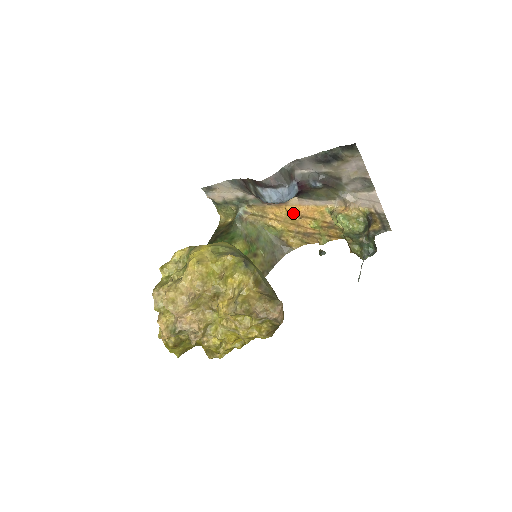
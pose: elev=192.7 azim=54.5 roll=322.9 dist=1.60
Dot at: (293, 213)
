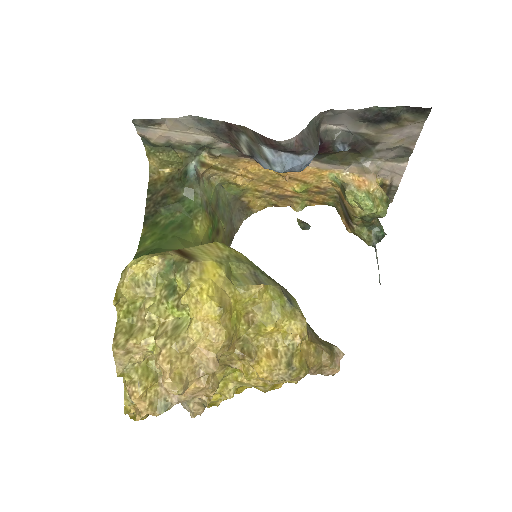
Dot at: (280, 174)
